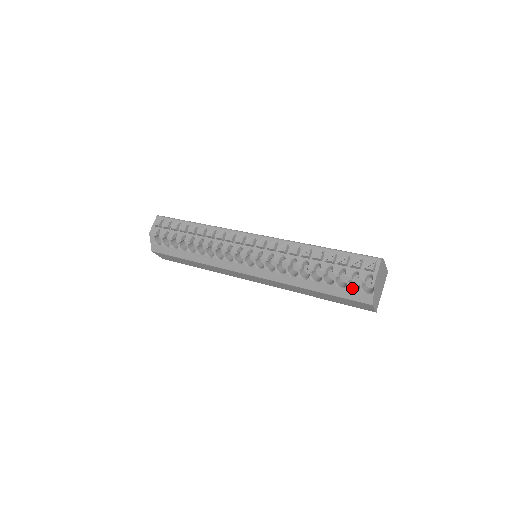
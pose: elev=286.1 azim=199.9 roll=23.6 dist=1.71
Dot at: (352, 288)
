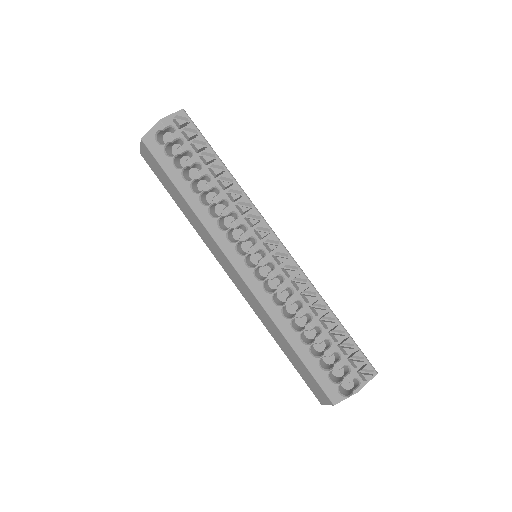
Dot at: (330, 376)
